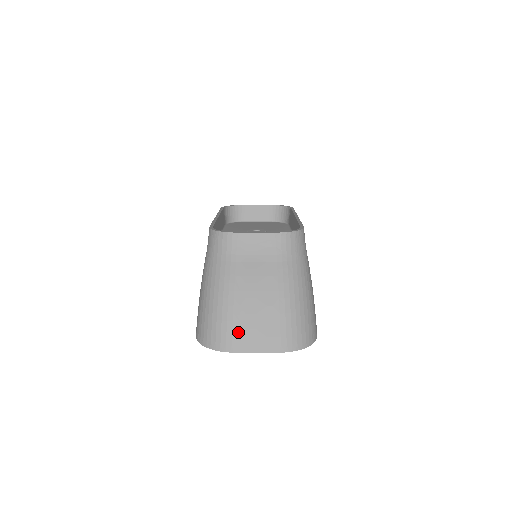
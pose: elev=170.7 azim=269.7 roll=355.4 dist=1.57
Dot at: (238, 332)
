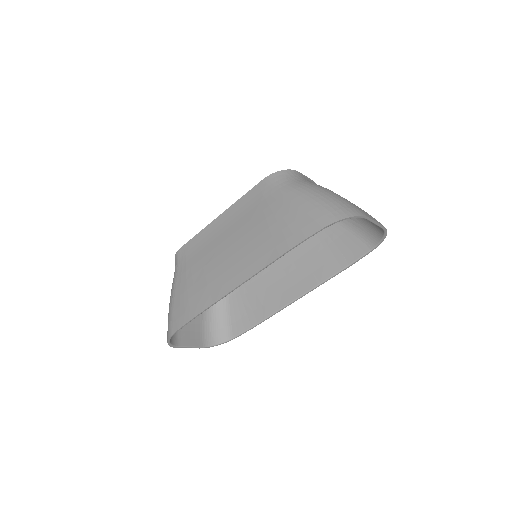
Dot at: (359, 208)
